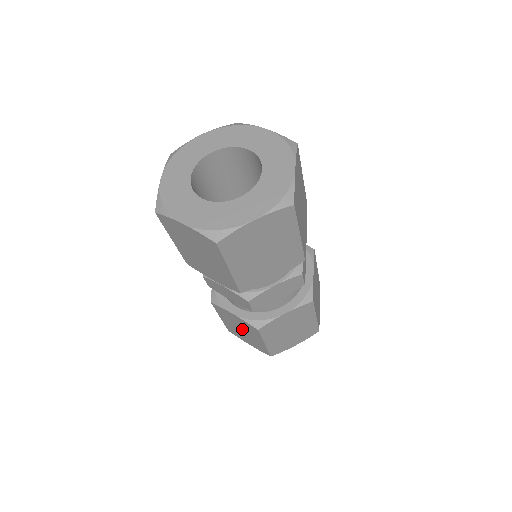
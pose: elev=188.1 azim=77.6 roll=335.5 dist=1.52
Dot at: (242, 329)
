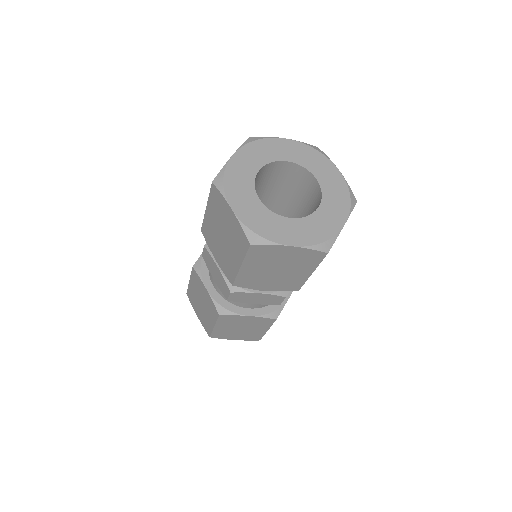
Dot at: (244, 327)
